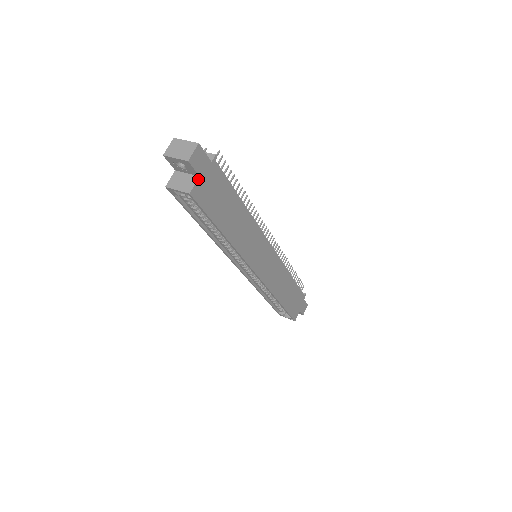
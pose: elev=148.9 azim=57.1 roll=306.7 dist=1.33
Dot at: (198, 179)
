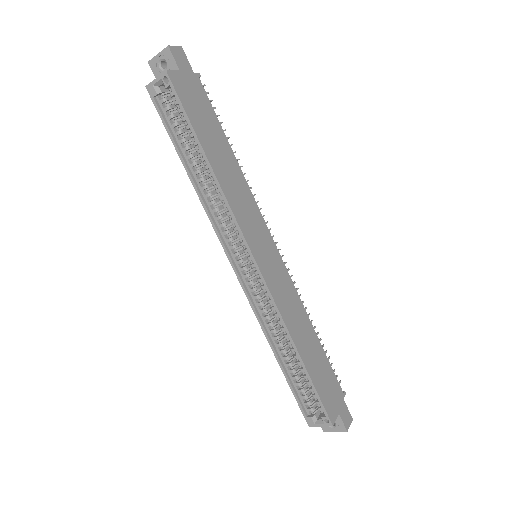
Dot at: (178, 71)
